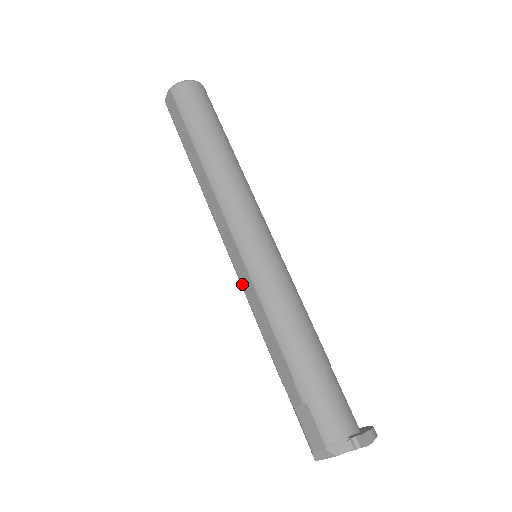
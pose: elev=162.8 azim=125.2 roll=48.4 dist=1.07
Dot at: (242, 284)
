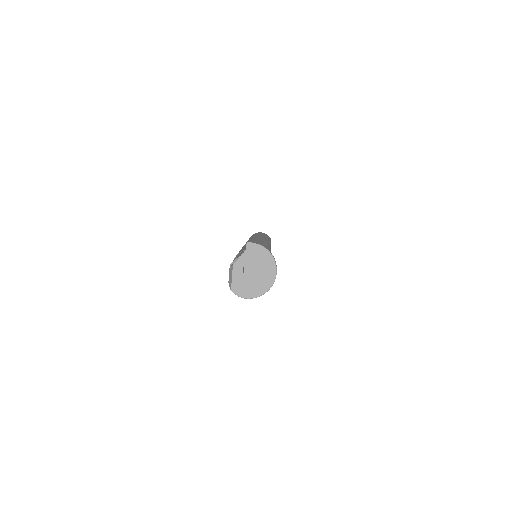
Dot at: occluded
